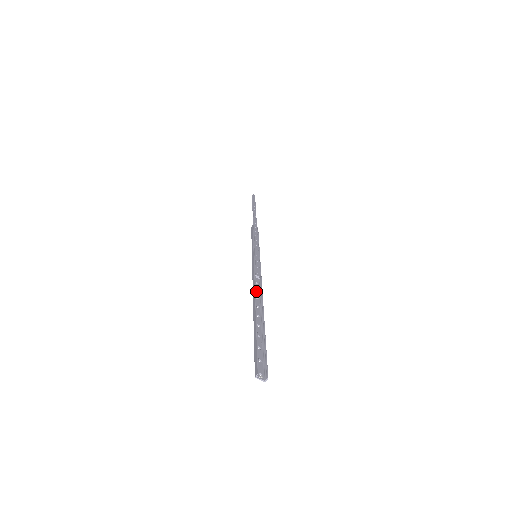
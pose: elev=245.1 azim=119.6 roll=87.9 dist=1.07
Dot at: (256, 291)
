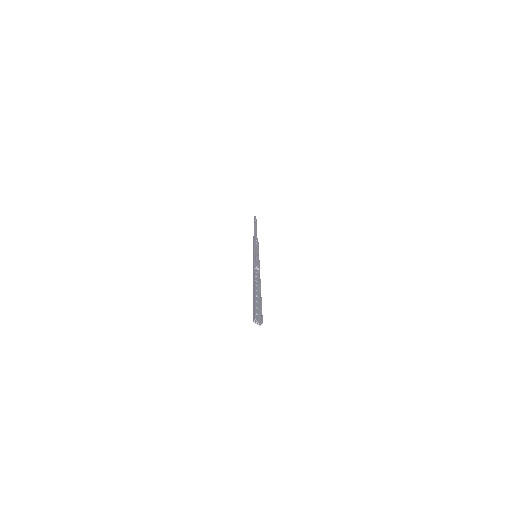
Dot at: (255, 277)
